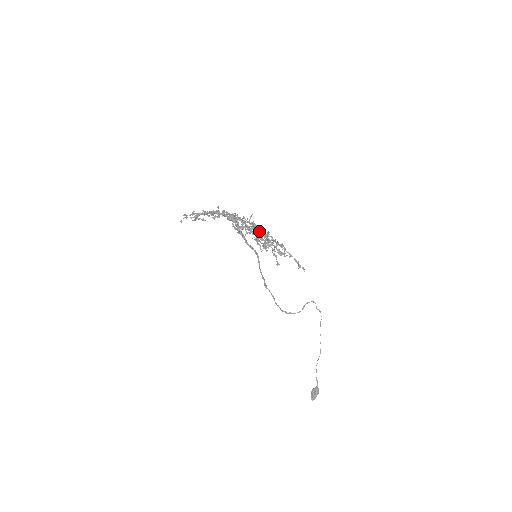
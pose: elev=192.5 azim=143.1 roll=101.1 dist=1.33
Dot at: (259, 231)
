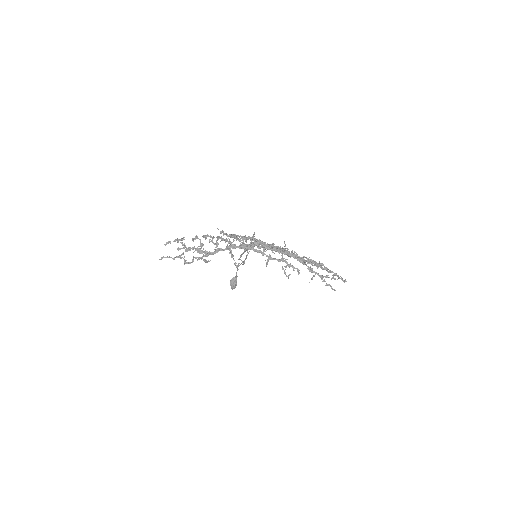
Dot at: (322, 277)
